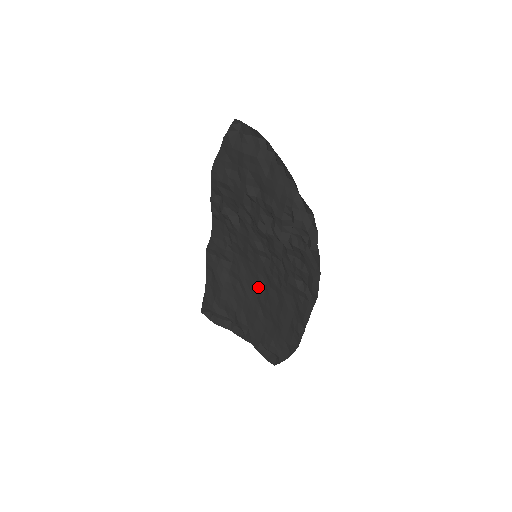
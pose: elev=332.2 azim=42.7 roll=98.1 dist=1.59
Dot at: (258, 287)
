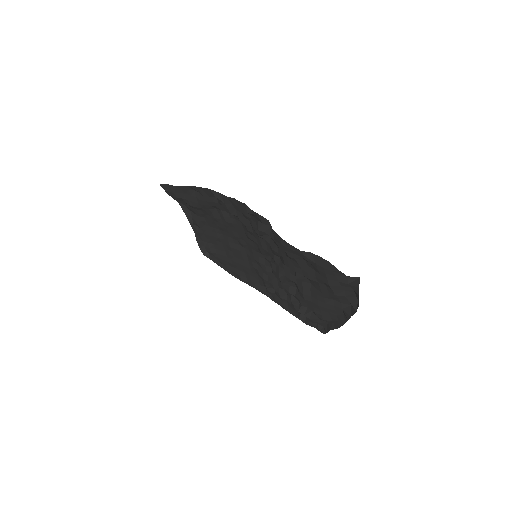
Dot at: (236, 239)
